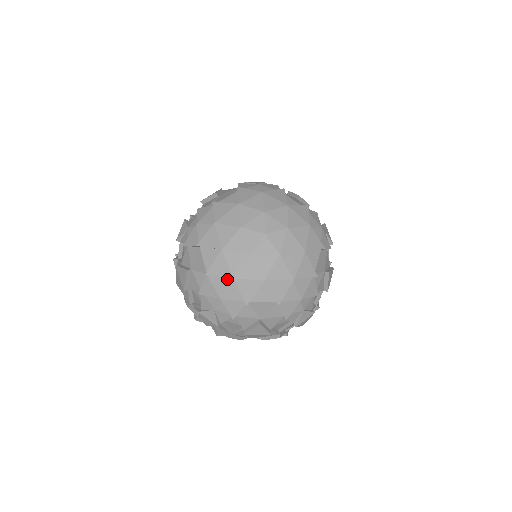
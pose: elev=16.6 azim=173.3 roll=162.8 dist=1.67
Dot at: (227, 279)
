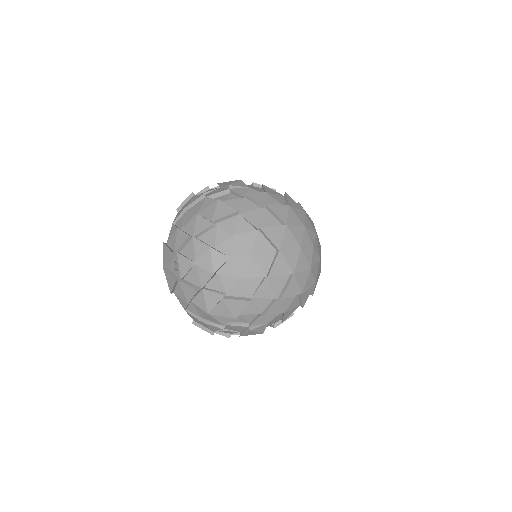
Dot at: occluded
